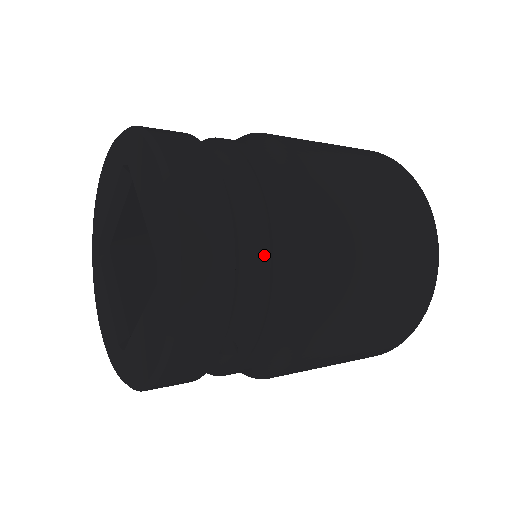
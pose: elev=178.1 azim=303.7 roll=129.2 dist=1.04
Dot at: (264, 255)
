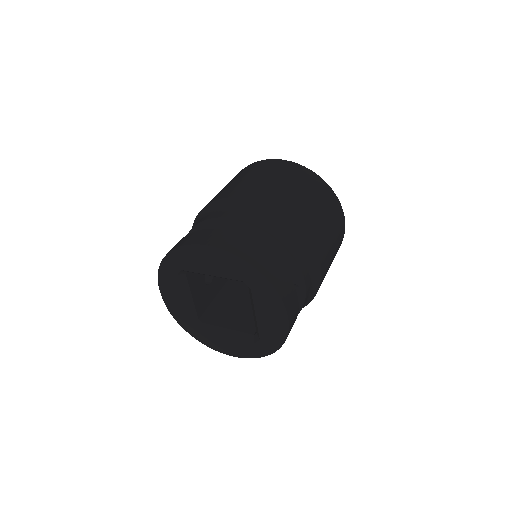
Dot at: (269, 240)
